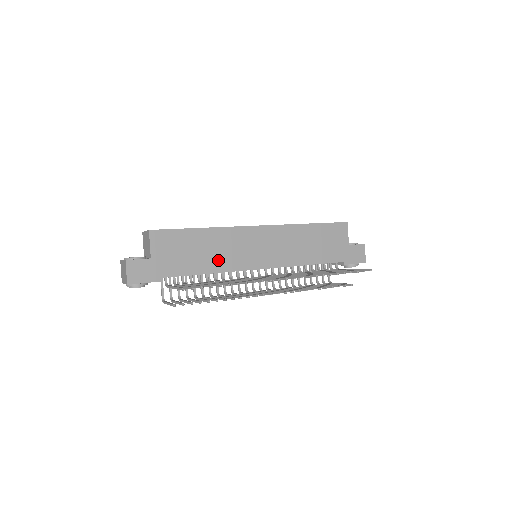
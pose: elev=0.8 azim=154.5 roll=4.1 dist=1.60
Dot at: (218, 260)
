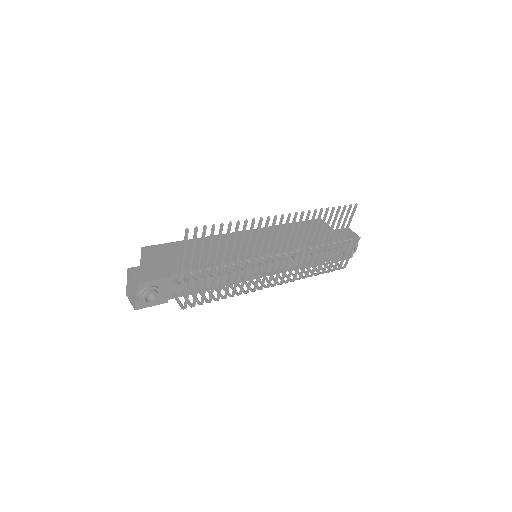
Dot at: (219, 255)
